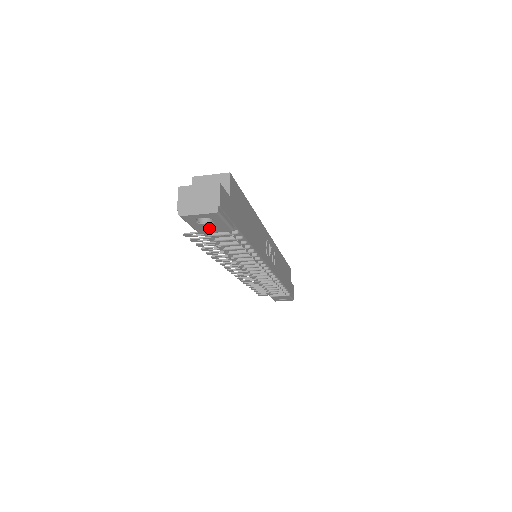
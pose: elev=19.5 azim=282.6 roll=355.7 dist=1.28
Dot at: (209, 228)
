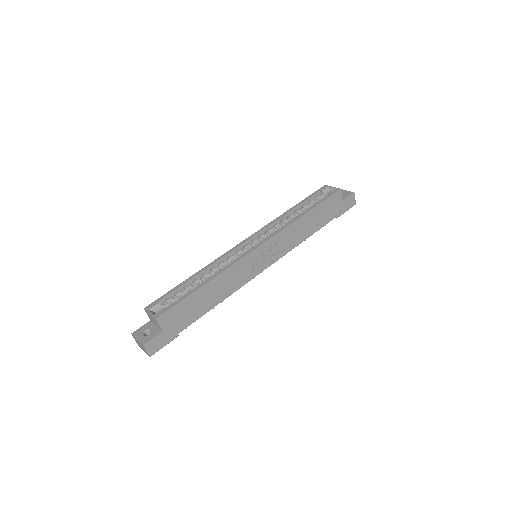
Dot at: occluded
